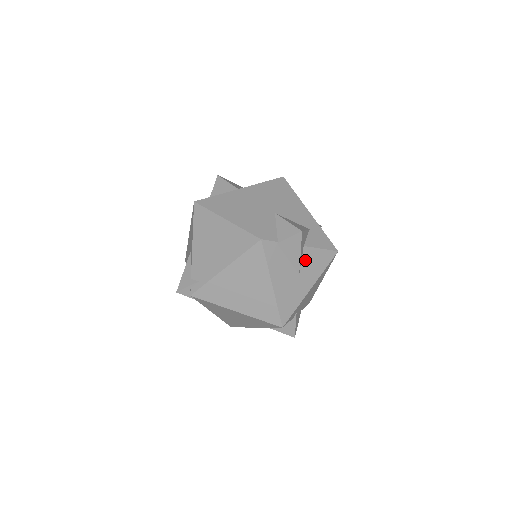
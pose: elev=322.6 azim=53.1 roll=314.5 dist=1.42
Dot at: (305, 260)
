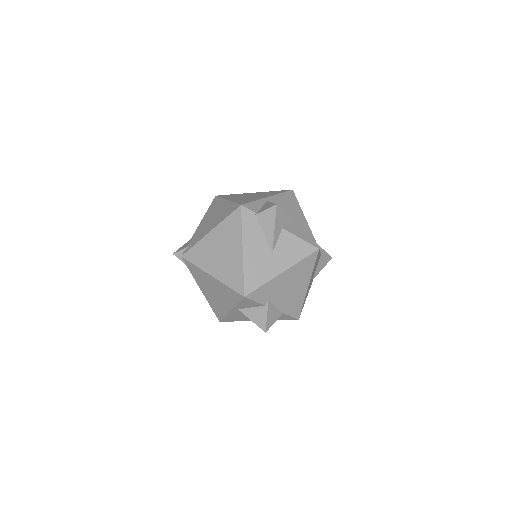
Dot at: (281, 242)
